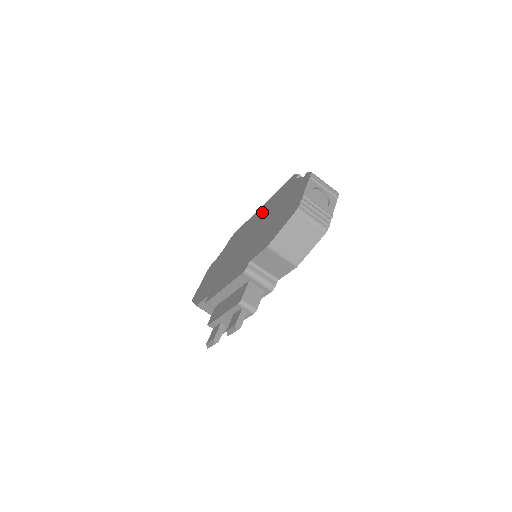
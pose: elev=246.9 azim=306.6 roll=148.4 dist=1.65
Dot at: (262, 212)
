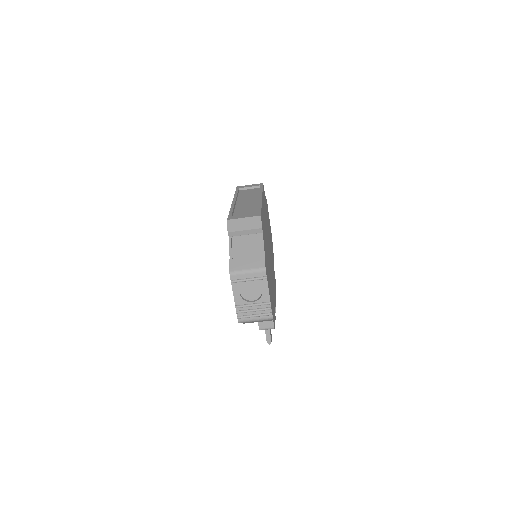
Dot at: occluded
